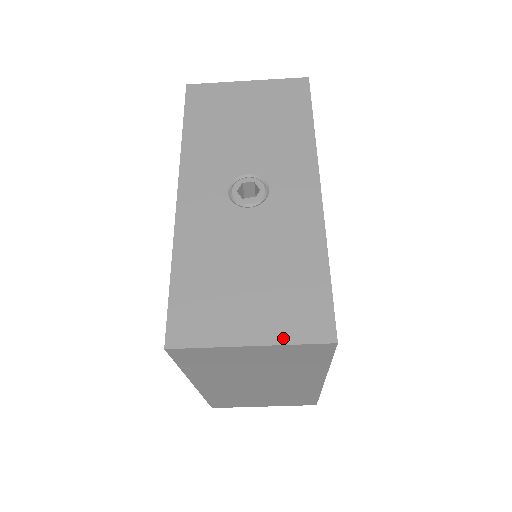
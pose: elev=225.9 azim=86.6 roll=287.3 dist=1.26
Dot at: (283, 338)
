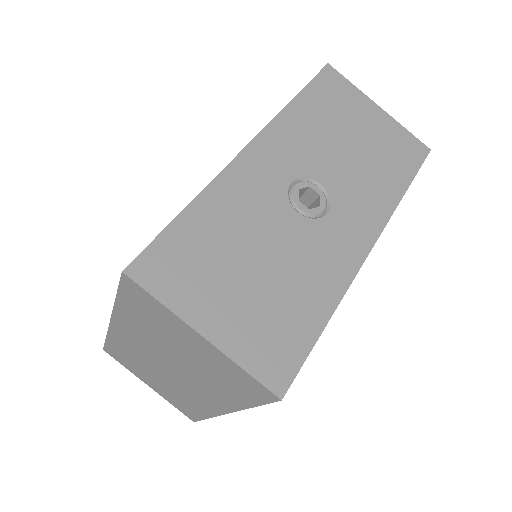
Dot at: (237, 354)
